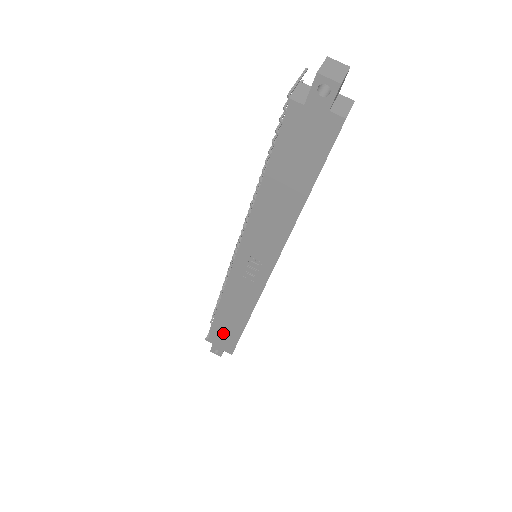
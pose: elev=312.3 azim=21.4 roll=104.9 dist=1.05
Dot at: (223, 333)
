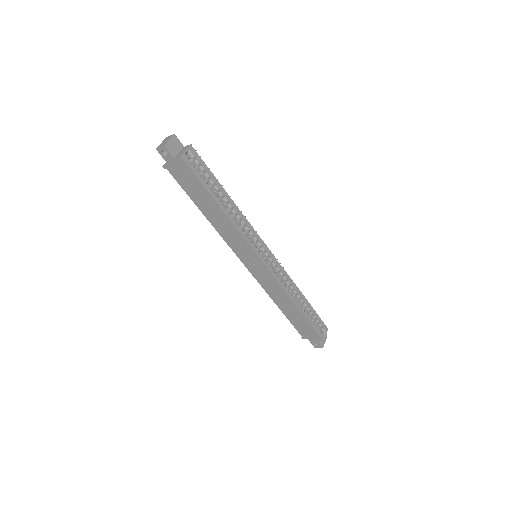
Dot at: (300, 325)
